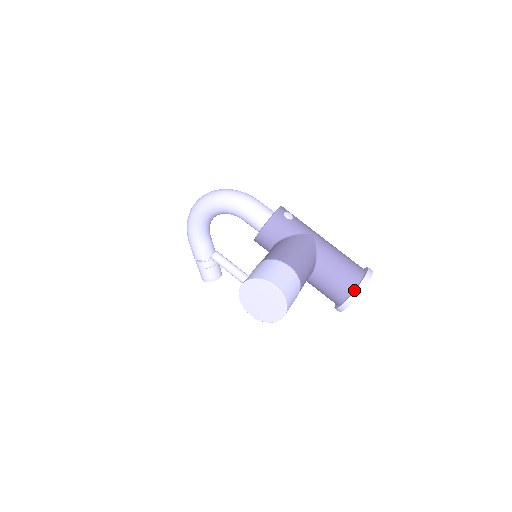
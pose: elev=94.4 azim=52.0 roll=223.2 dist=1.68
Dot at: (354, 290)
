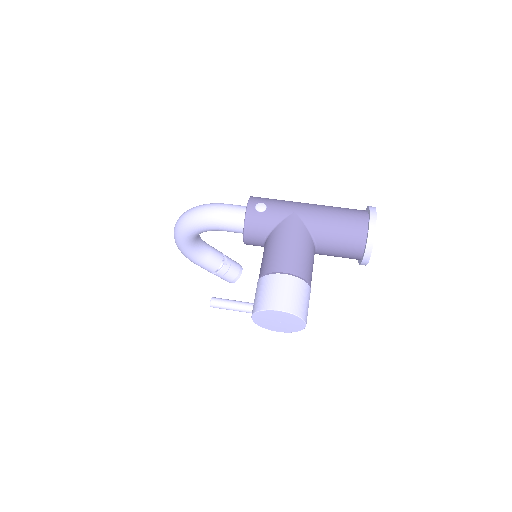
Dot at: (365, 246)
